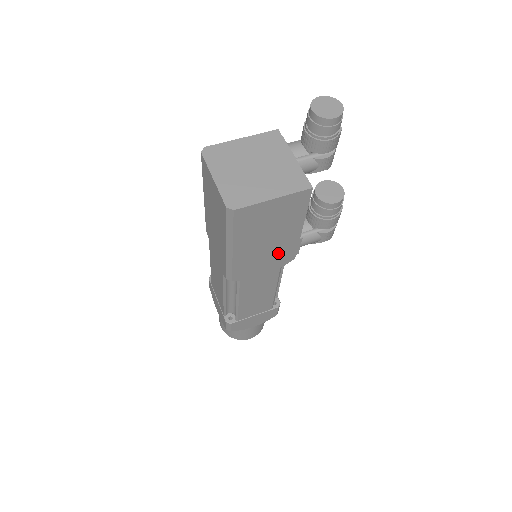
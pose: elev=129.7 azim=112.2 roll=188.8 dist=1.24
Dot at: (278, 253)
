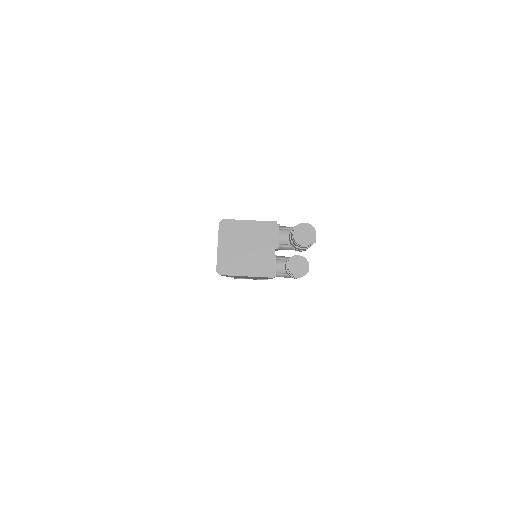
Dot at: occluded
